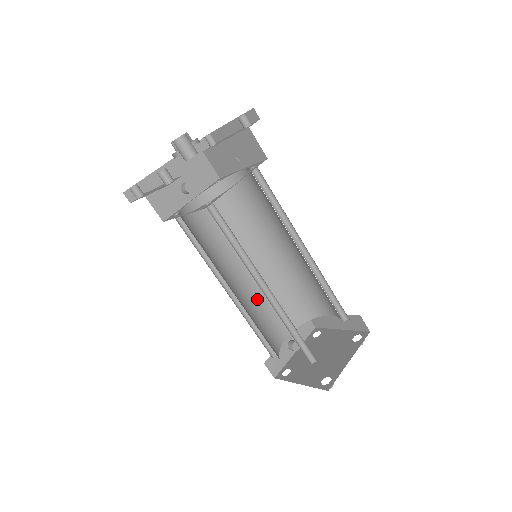
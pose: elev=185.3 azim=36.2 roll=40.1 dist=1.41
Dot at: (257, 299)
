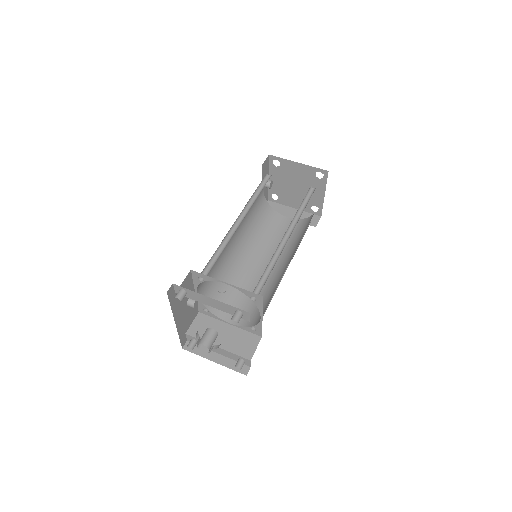
Dot at: (245, 221)
